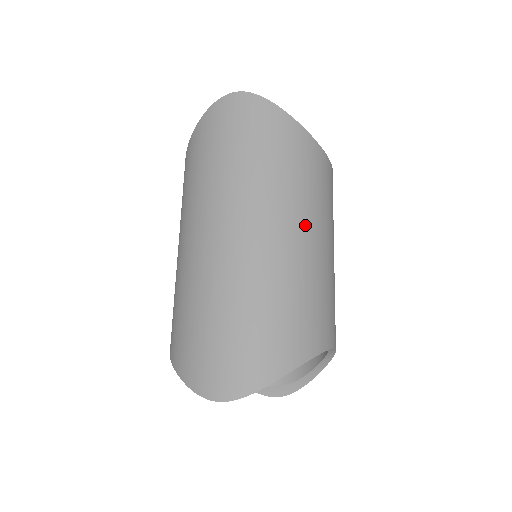
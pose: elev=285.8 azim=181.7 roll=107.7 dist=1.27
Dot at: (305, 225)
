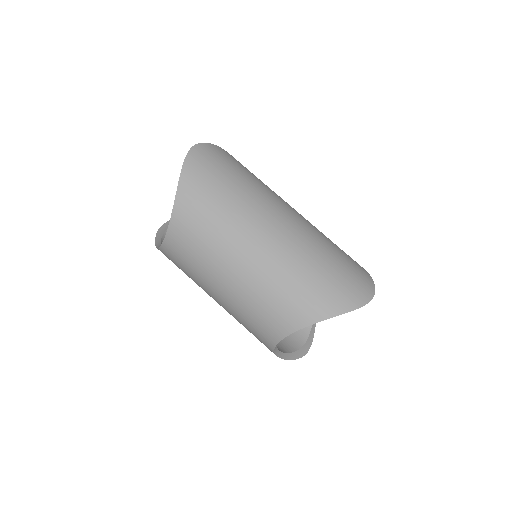
Dot at: occluded
